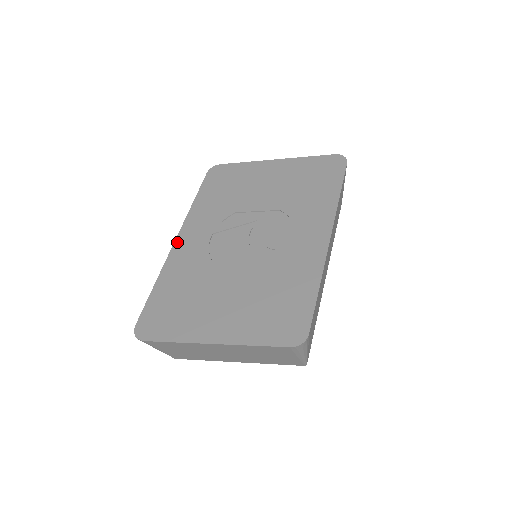
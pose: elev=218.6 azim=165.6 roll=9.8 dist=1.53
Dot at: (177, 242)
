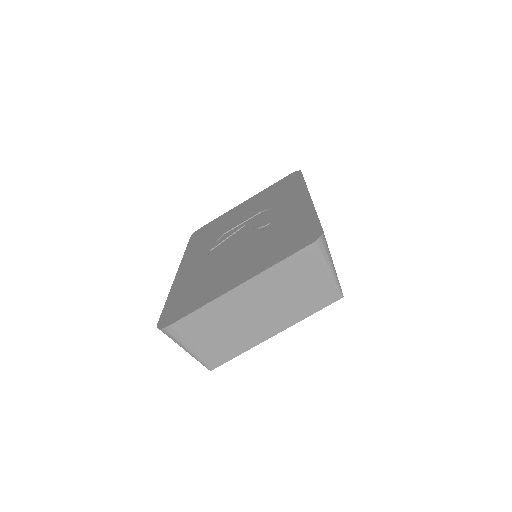
Dot at: (179, 272)
